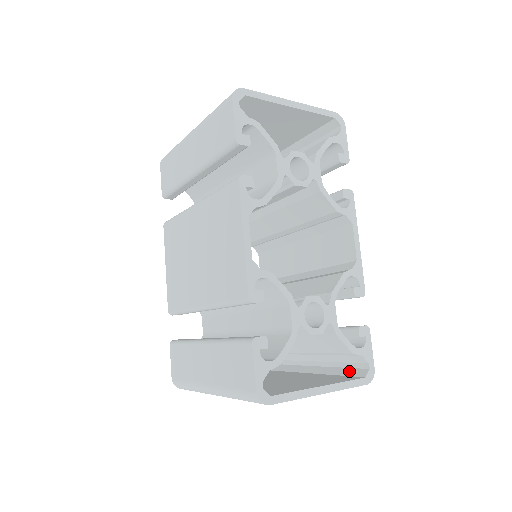
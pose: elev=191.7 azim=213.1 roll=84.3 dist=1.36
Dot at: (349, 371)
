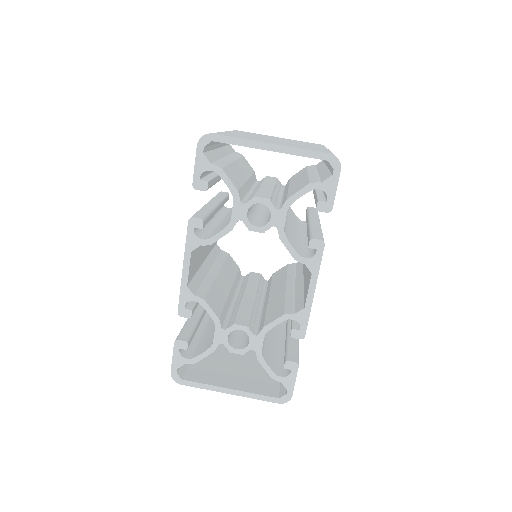
Dot at: occluded
